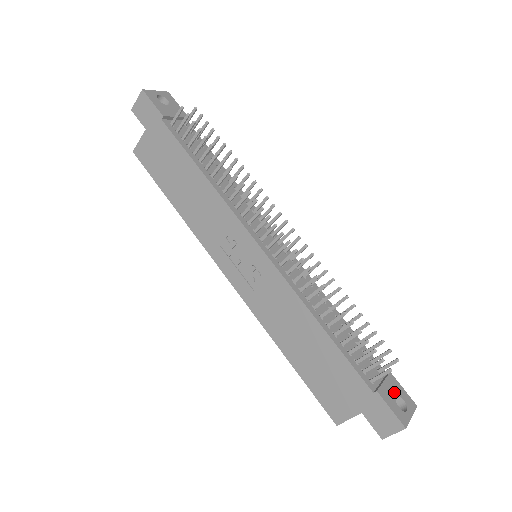
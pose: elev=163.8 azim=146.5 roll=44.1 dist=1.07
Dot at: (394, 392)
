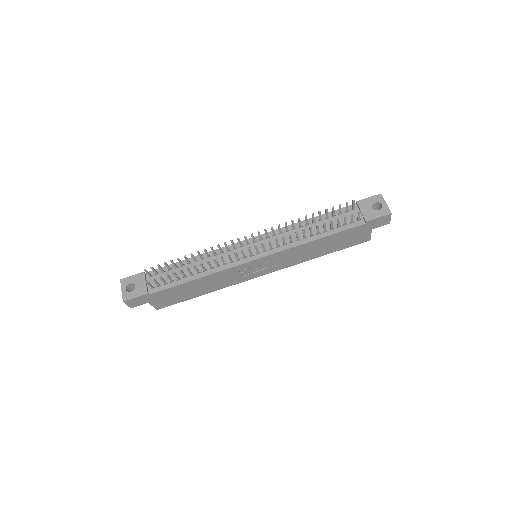
Dot at: (369, 208)
